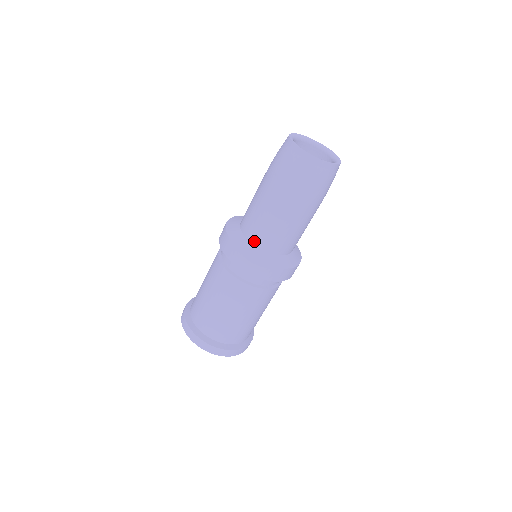
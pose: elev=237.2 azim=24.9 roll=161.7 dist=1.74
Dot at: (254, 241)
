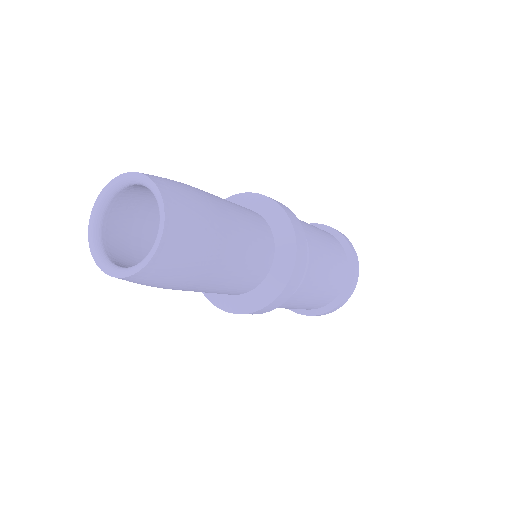
Dot at: occluded
